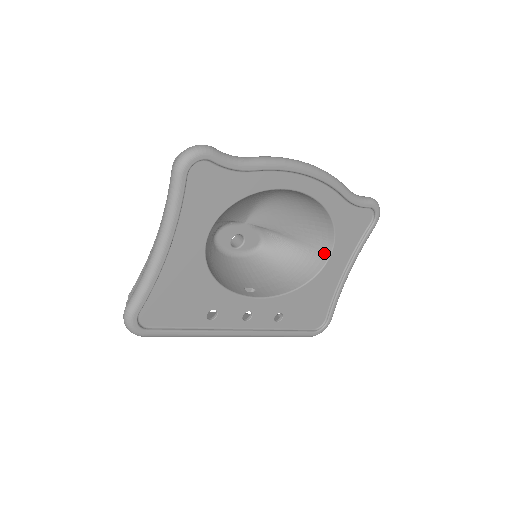
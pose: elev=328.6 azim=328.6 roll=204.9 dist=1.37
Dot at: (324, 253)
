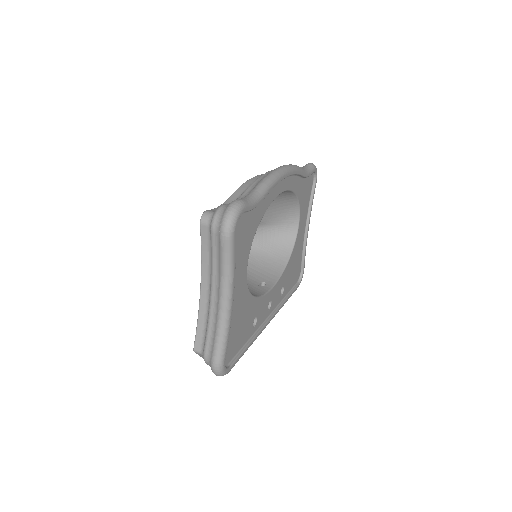
Dot at: (293, 224)
